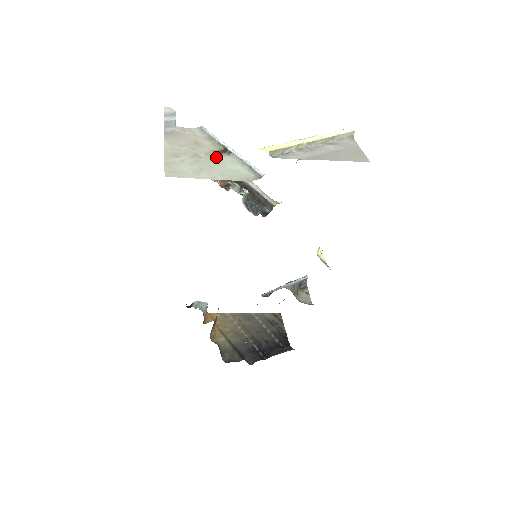
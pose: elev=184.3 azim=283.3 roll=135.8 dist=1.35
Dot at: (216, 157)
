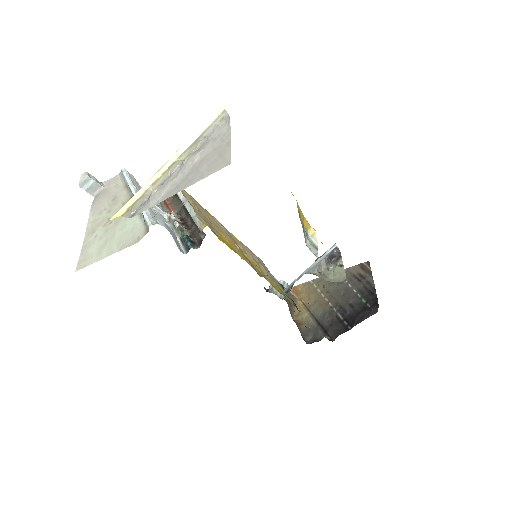
Dot at: occluded
